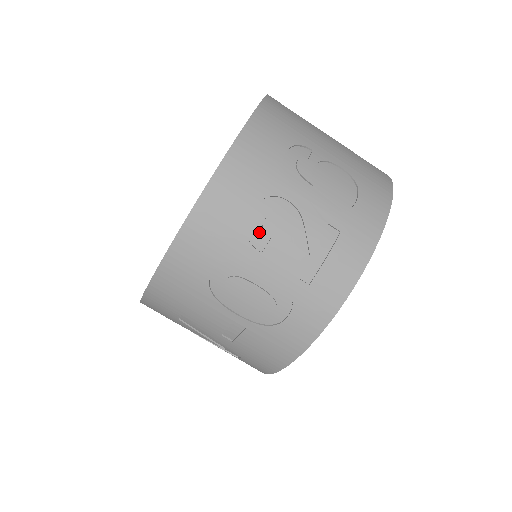
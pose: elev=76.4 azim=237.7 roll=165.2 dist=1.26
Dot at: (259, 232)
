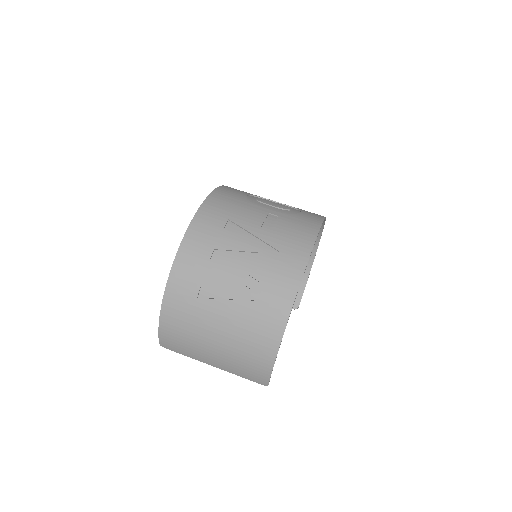
Dot at: occluded
